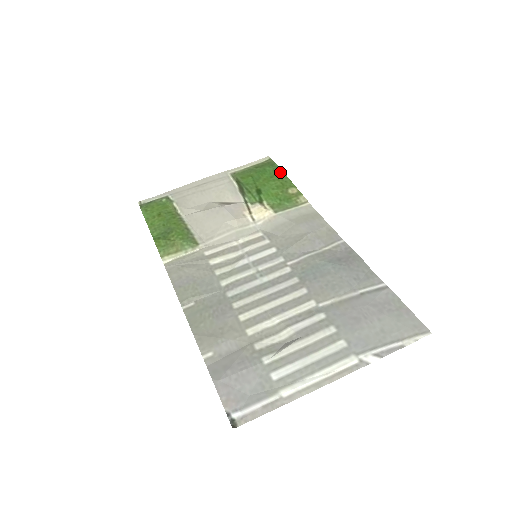
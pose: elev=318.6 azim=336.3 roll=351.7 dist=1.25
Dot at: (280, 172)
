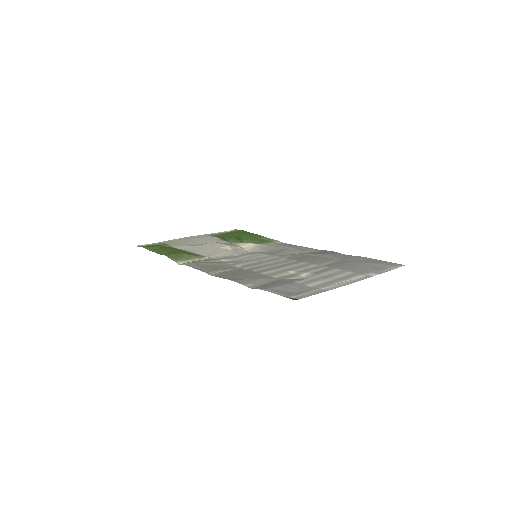
Dot at: (249, 233)
